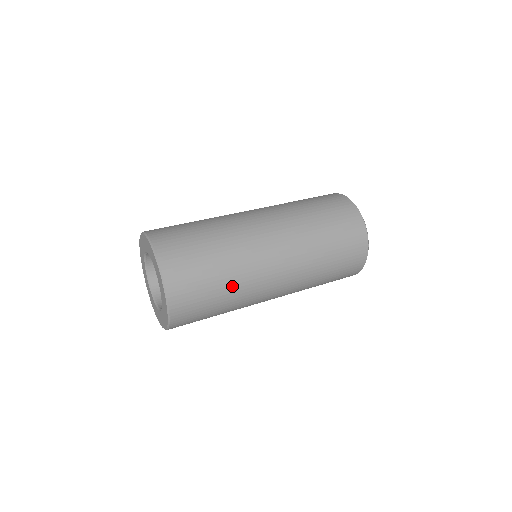
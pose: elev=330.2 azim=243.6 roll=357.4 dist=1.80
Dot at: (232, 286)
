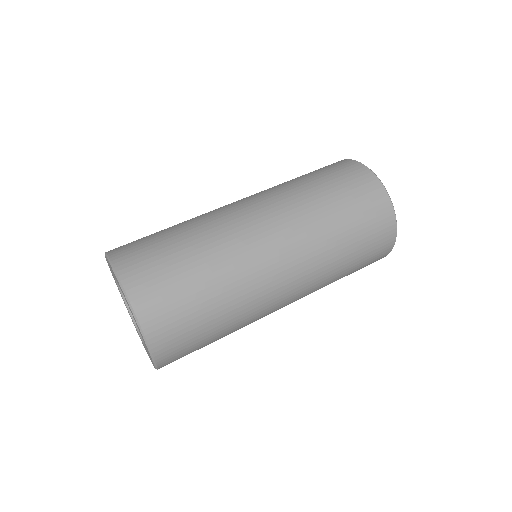
Dot at: (220, 284)
